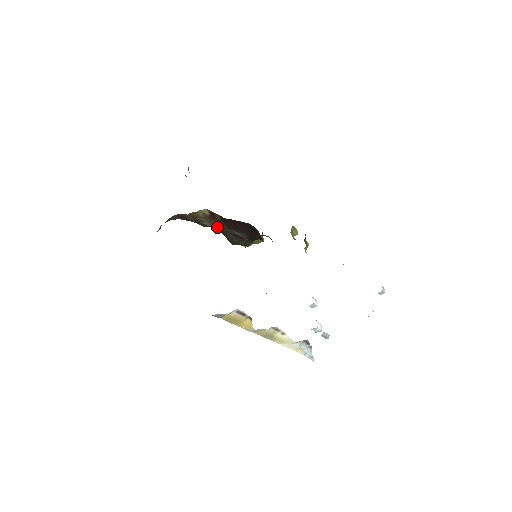
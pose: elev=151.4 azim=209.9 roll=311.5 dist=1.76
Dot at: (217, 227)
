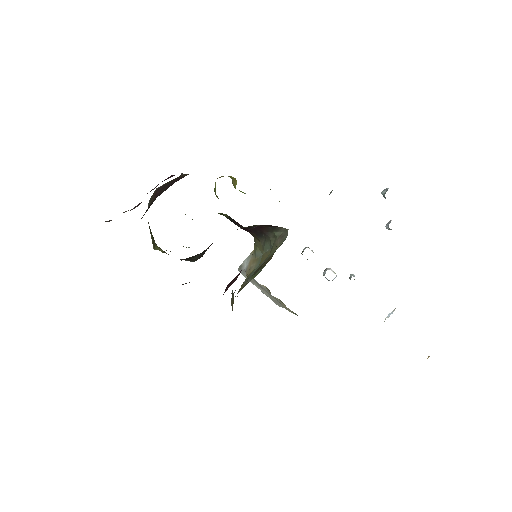
Dot at: occluded
